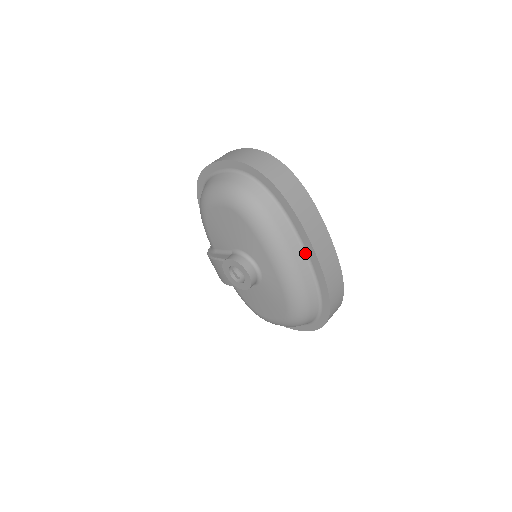
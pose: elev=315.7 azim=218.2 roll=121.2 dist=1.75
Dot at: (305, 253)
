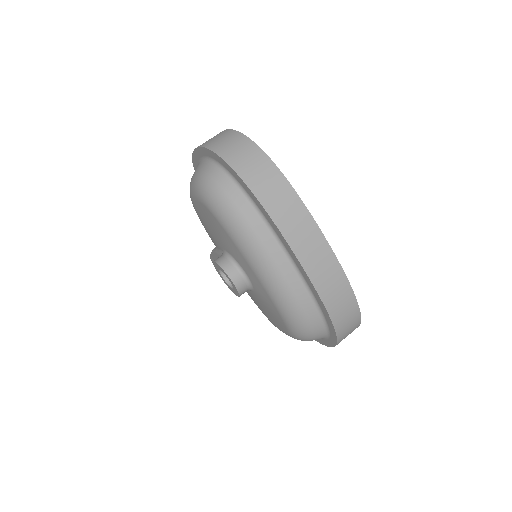
Dot at: (290, 259)
